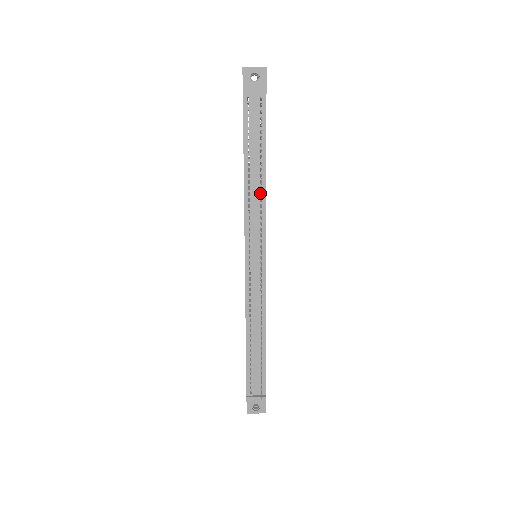
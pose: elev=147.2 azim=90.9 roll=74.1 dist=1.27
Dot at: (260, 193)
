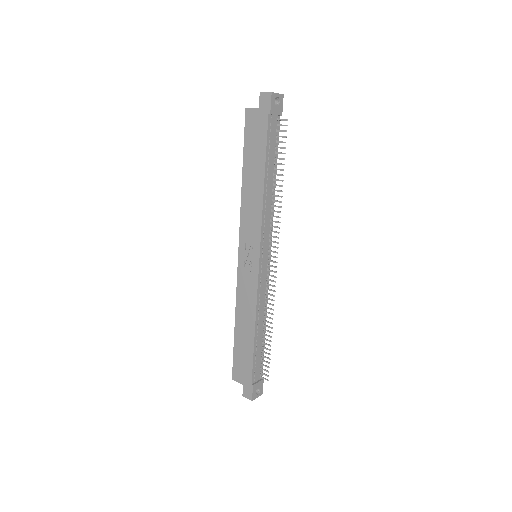
Dot at: (271, 200)
